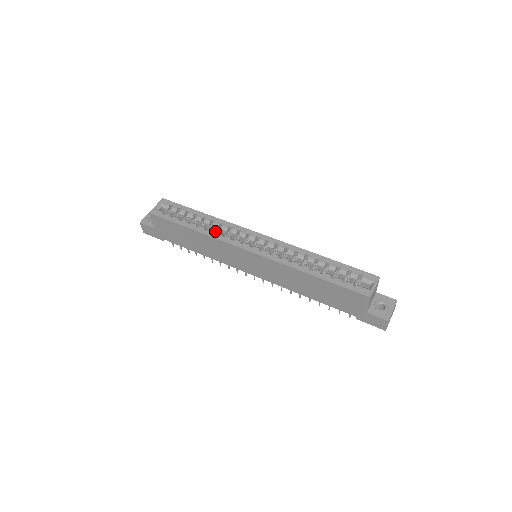
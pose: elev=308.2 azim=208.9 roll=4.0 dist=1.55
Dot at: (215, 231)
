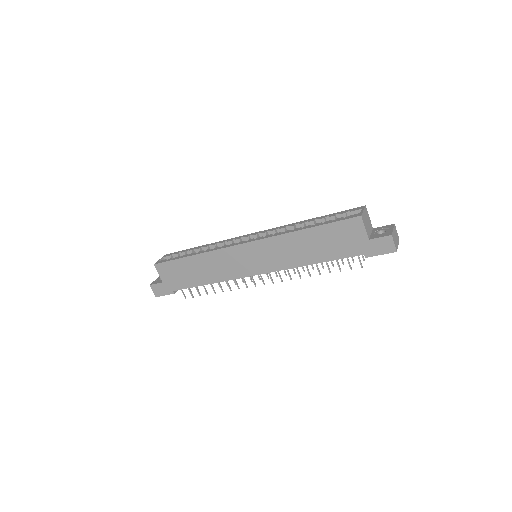
Dot at: occluded
